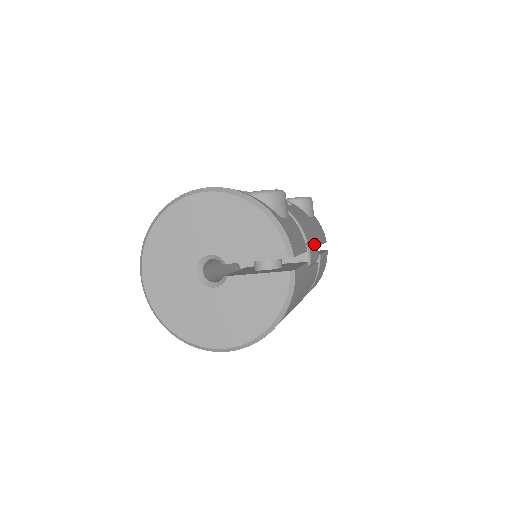
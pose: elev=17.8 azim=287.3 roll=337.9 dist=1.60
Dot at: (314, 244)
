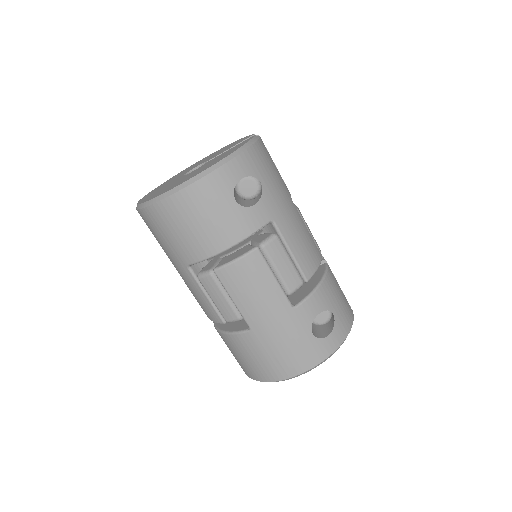
Dot at: occluded
